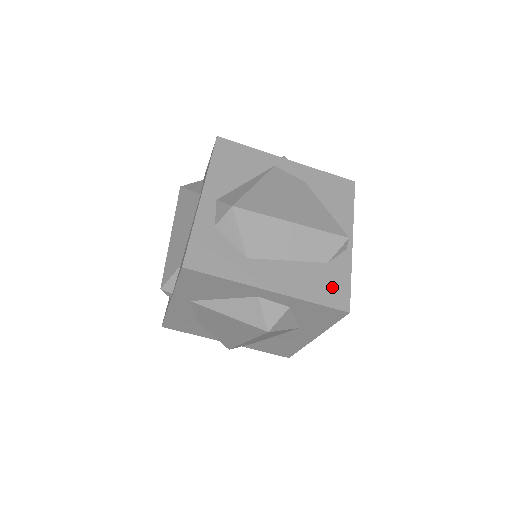
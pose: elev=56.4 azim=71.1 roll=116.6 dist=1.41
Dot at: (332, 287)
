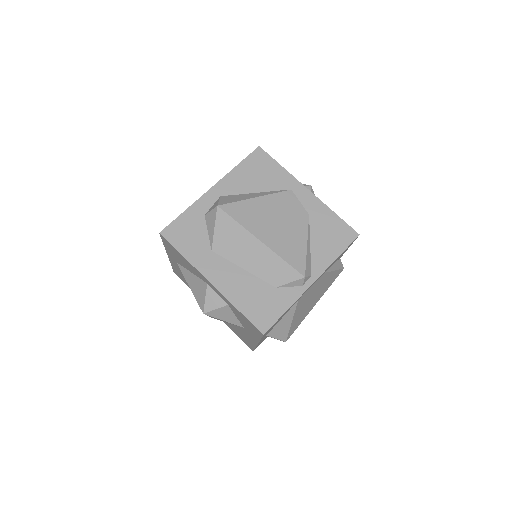
Dot at: (264, 308)
